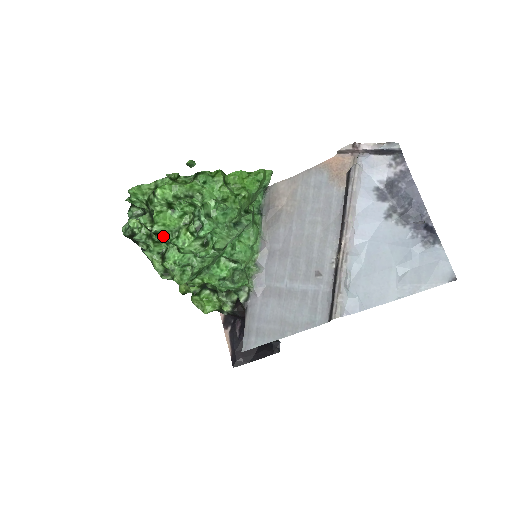
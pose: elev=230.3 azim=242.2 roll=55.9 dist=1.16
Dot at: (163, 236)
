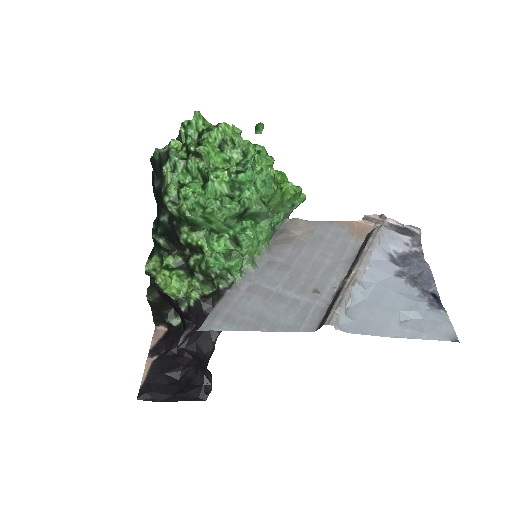
Dot at: (200, 162)
